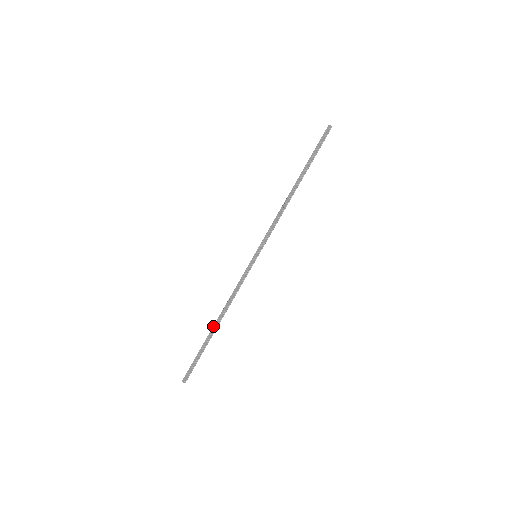
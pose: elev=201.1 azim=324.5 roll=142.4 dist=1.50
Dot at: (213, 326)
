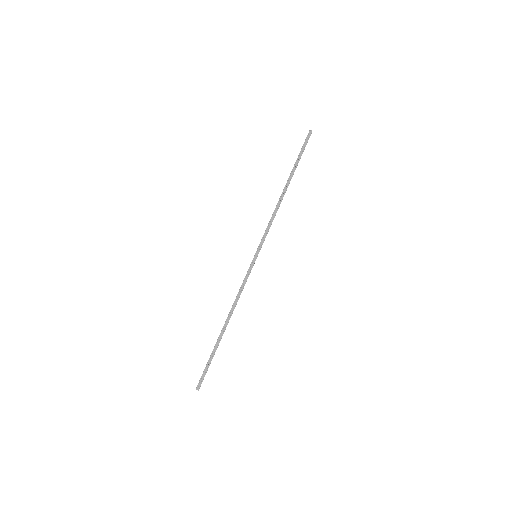
Dot at: (222, 329)
